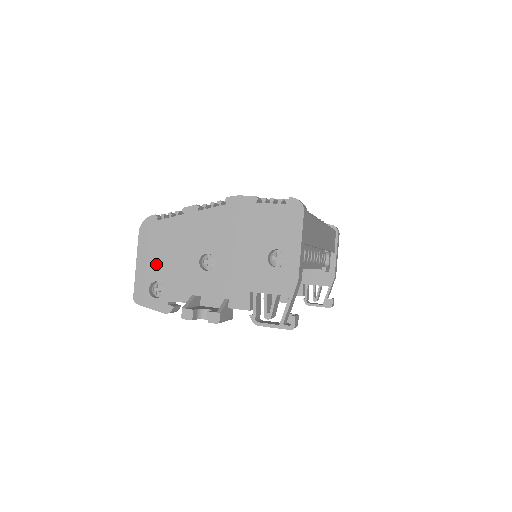
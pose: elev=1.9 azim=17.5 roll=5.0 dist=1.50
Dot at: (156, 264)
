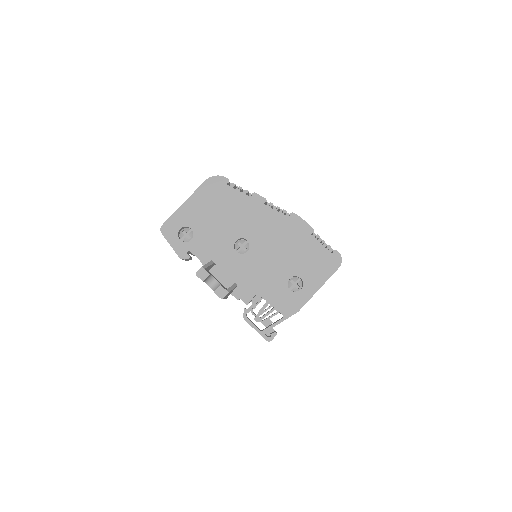
Dot at: (201, 215)
